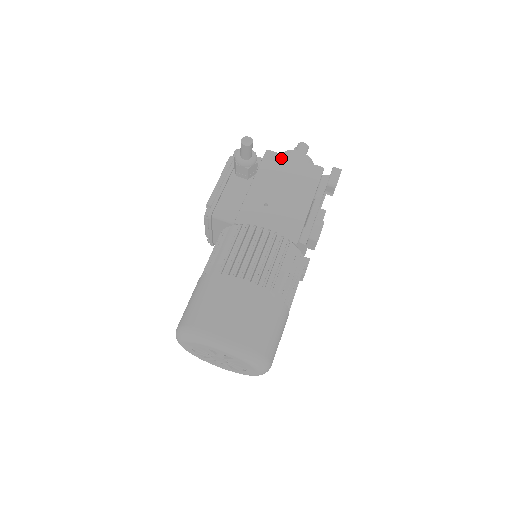
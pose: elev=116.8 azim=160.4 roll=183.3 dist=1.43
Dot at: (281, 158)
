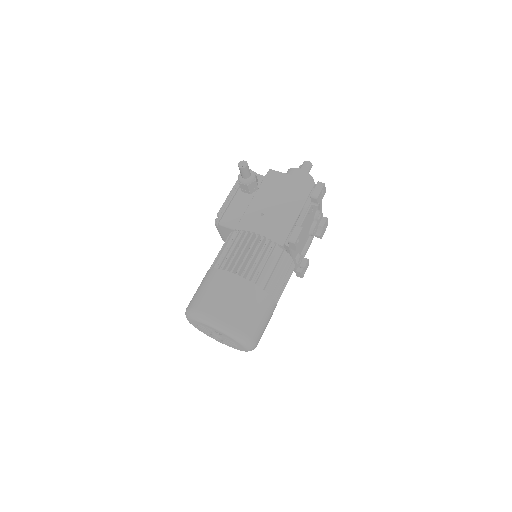
Dot at: (280, 175)
